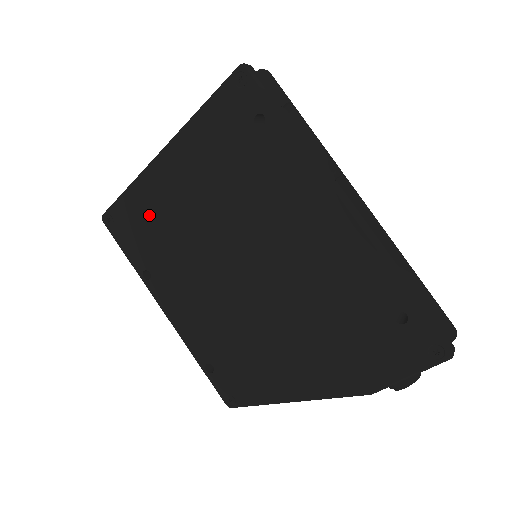
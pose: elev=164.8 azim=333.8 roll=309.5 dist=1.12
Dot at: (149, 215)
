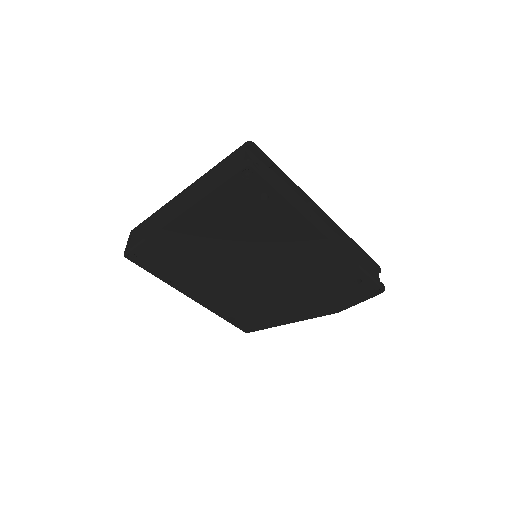
Dot at: (172, 251)
